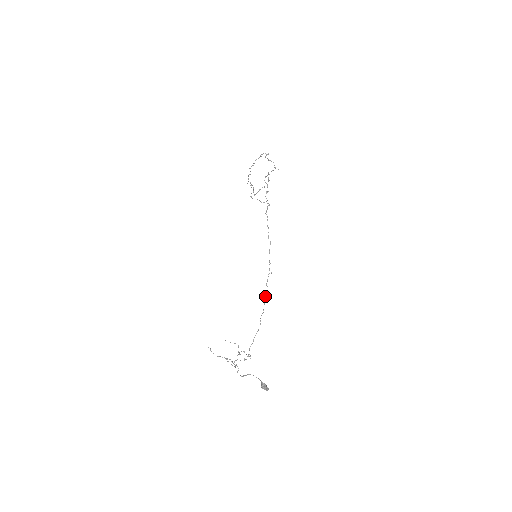
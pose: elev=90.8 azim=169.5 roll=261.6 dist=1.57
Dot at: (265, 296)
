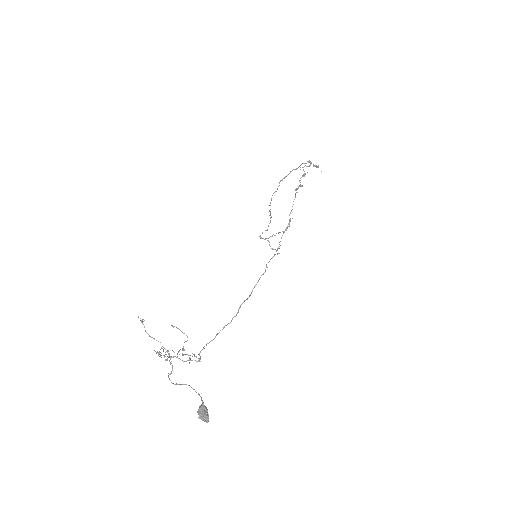
Dot at: (259, 278)
